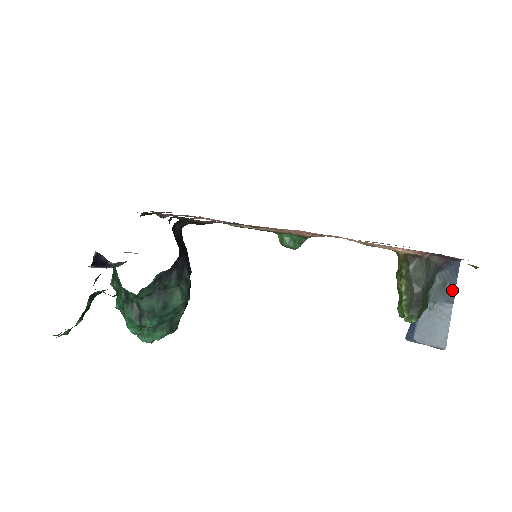
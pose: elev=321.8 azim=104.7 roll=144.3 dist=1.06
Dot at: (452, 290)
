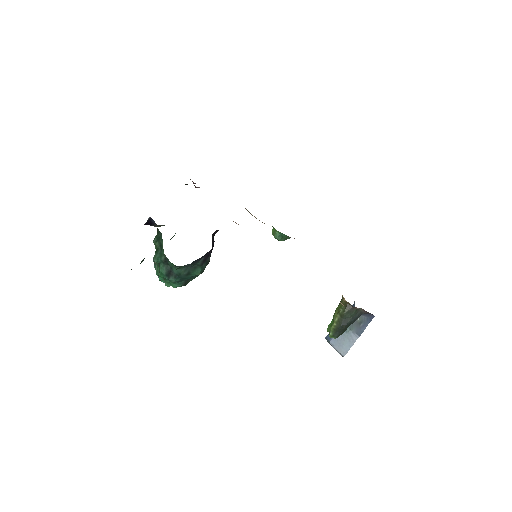
Dot at: (363, 329)
